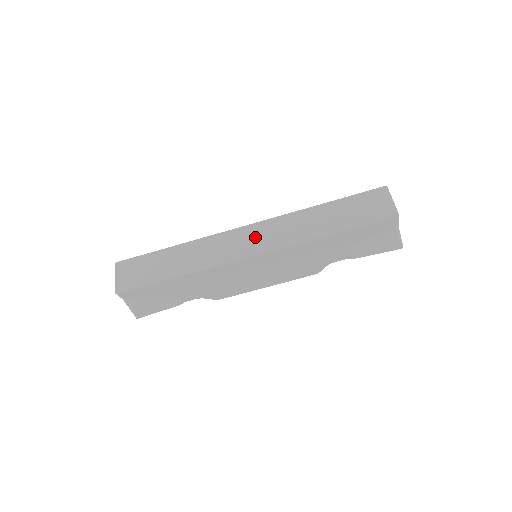
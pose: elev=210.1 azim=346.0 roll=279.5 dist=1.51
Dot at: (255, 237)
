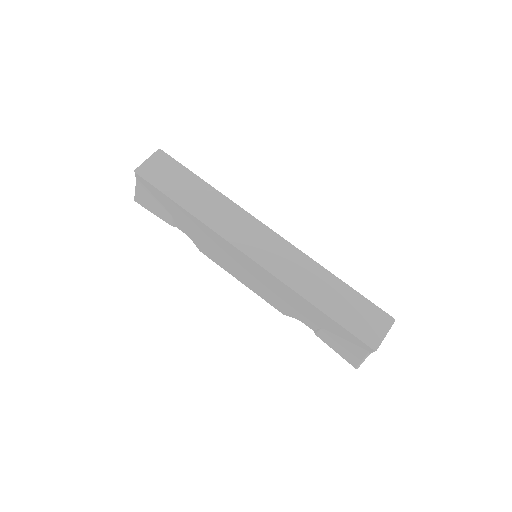
Dot at: (267, 246)
